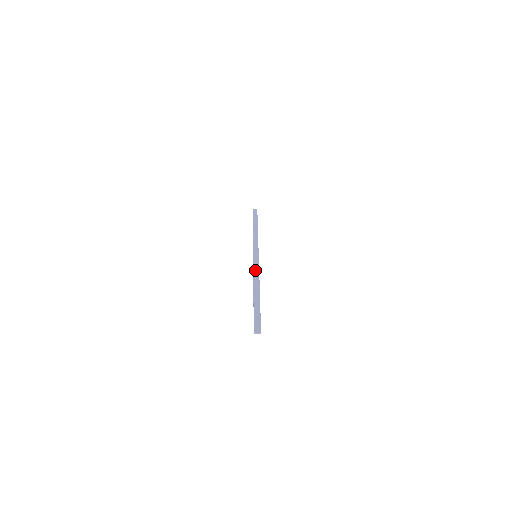
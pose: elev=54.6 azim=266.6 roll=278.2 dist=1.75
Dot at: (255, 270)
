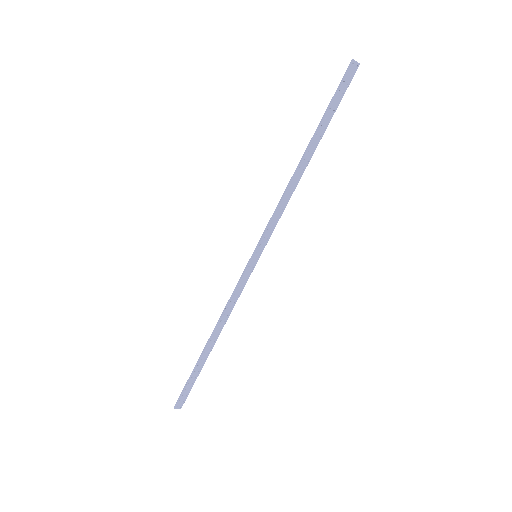
Dot at: (234, 297)
